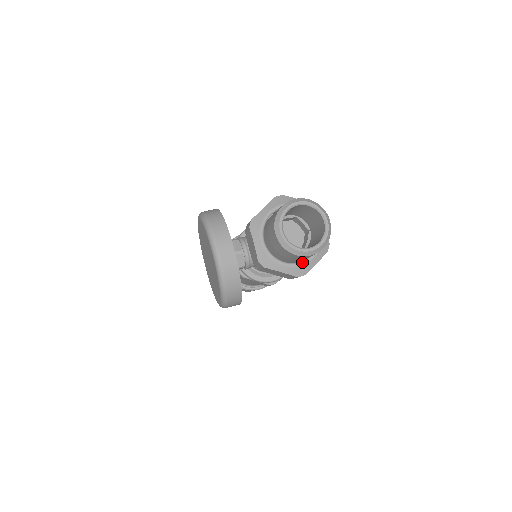
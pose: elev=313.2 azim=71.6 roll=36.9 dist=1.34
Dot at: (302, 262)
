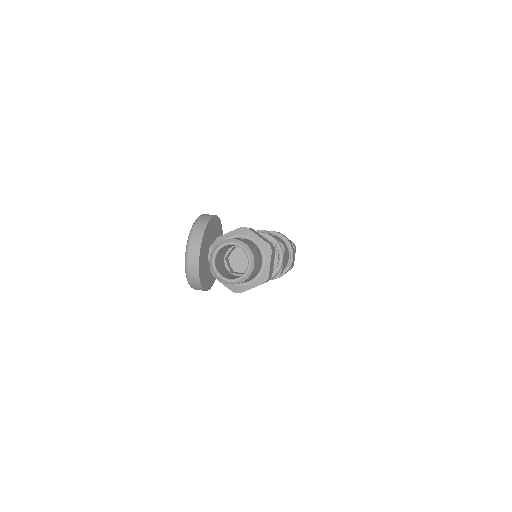
Dot at: occluded
